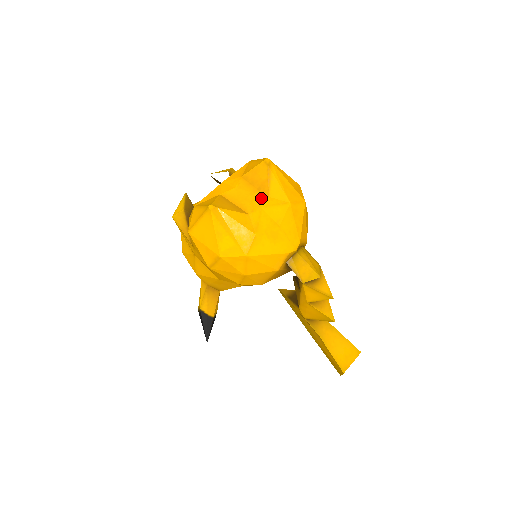
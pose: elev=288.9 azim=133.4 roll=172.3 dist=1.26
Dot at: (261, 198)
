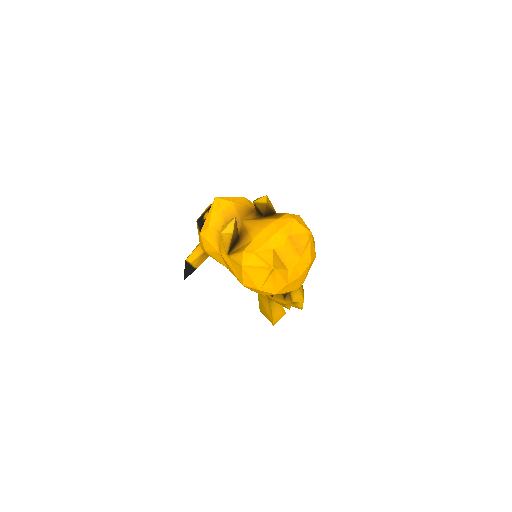
Dot at: (297, 257)
